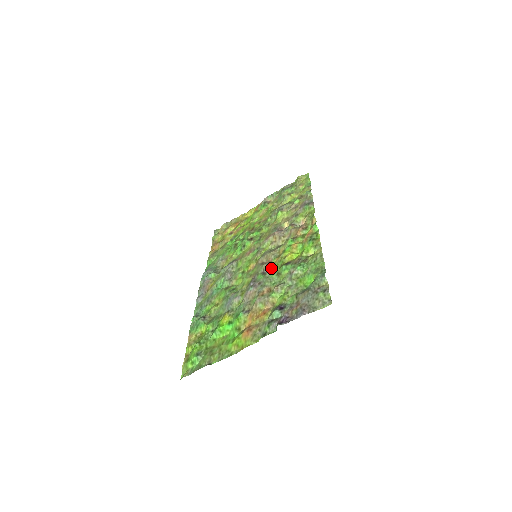
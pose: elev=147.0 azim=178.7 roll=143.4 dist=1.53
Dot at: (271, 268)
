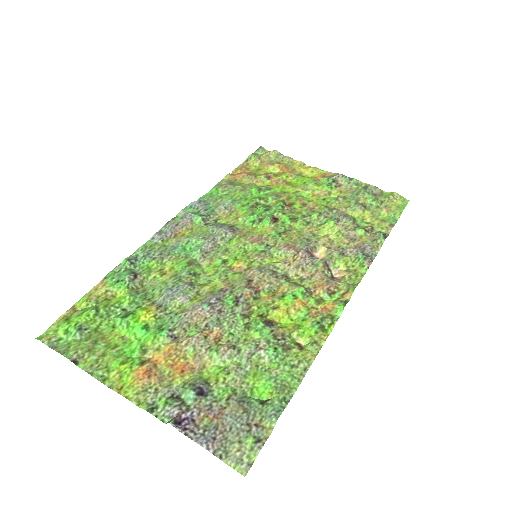
Dot at: (250, 303)
